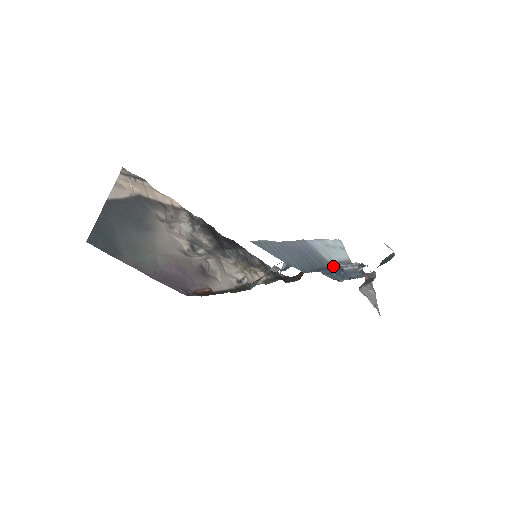
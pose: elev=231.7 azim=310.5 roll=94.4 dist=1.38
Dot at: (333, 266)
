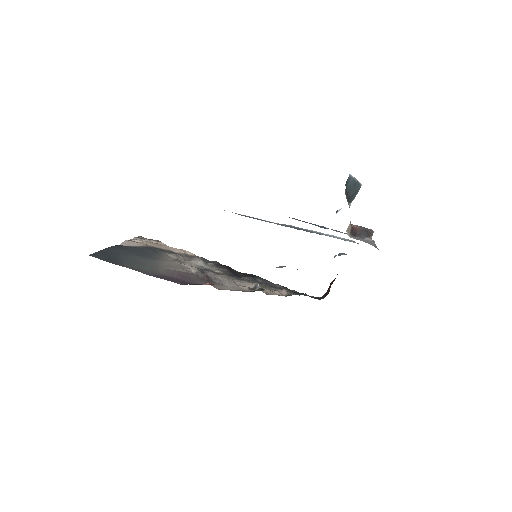
Dot at: (316, 225)
